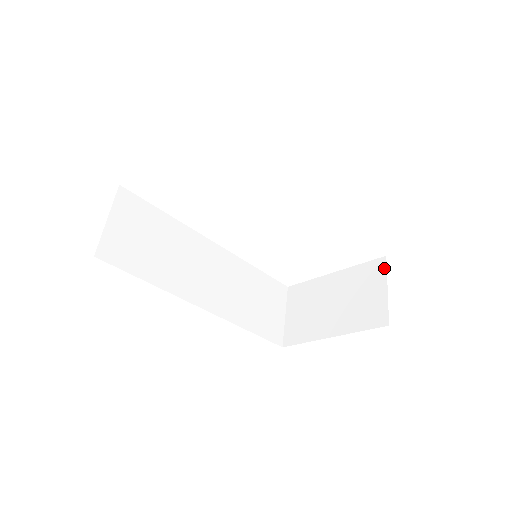
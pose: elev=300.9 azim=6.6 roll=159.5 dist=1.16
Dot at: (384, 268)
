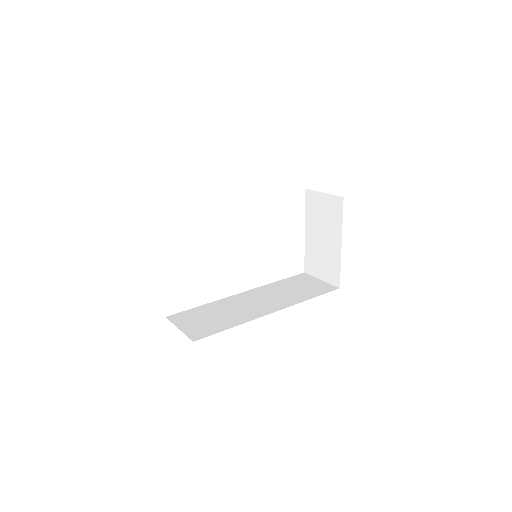
Dot at: (312, 192)
